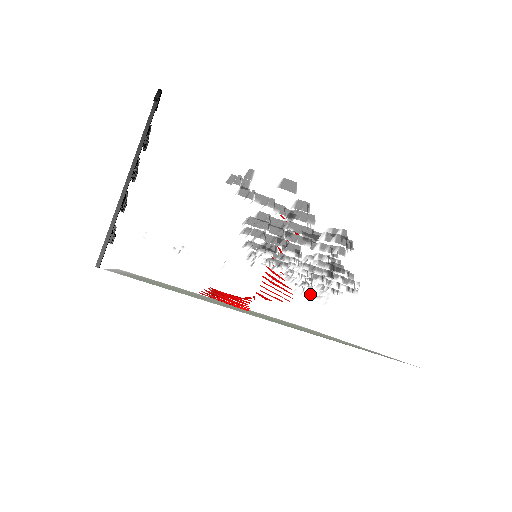
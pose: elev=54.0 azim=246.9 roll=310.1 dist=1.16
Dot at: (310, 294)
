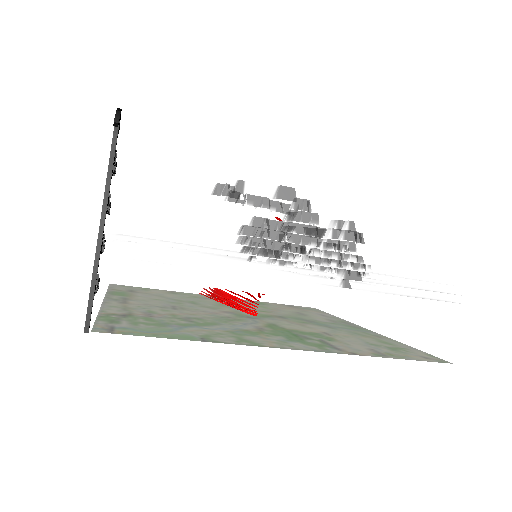
Dot at: occluded
